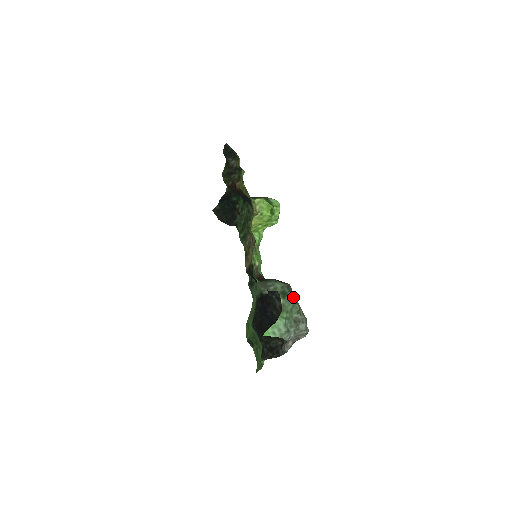
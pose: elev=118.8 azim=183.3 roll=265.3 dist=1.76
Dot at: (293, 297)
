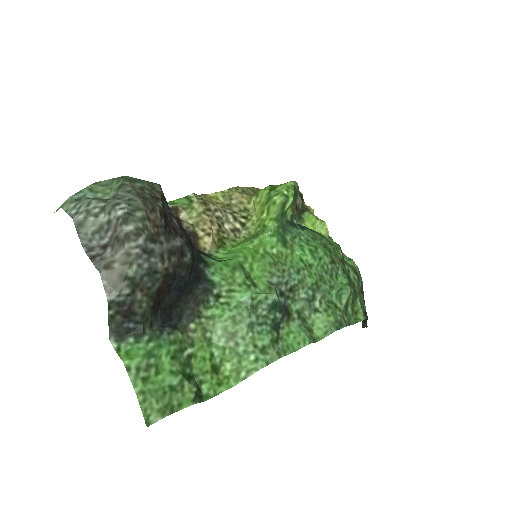
Dot at: (132, 179)
